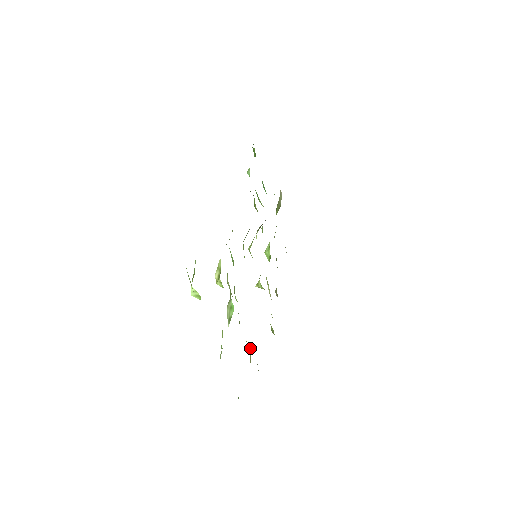
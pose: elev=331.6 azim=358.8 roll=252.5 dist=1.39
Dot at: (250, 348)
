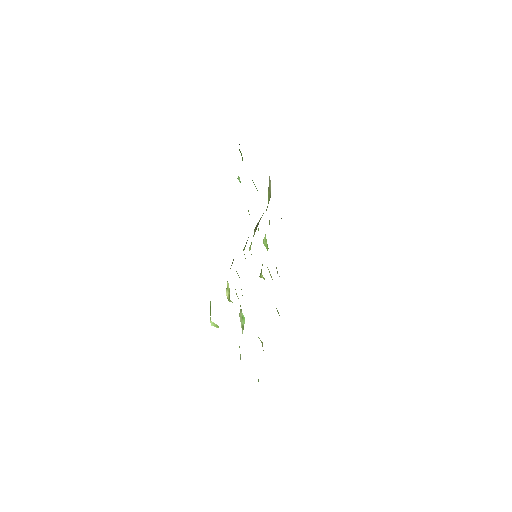
Dot at: (262, 342)
